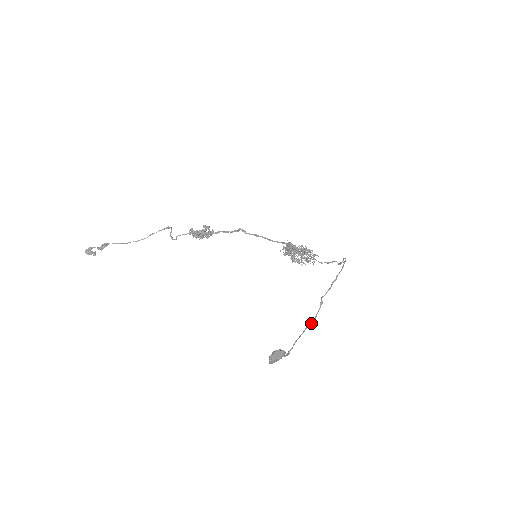
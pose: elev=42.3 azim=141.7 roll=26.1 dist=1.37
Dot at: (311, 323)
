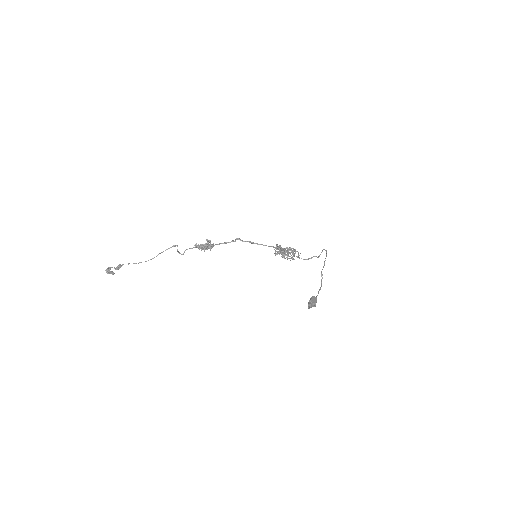
Dot at: (320, 288)
